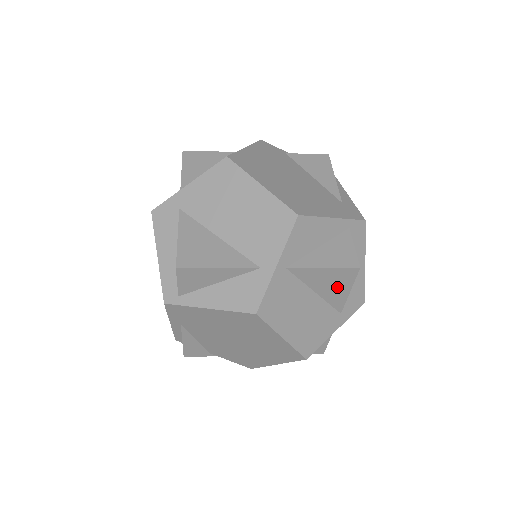
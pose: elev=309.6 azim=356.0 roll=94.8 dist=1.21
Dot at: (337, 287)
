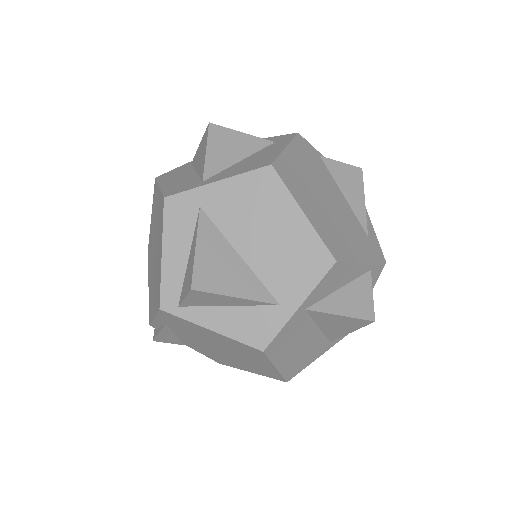
Dot at: (342, 328)
